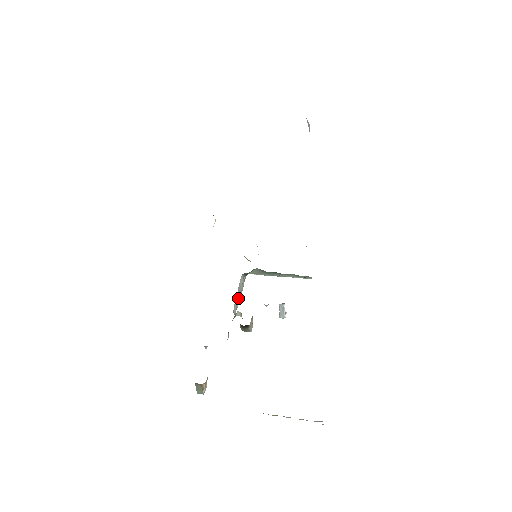
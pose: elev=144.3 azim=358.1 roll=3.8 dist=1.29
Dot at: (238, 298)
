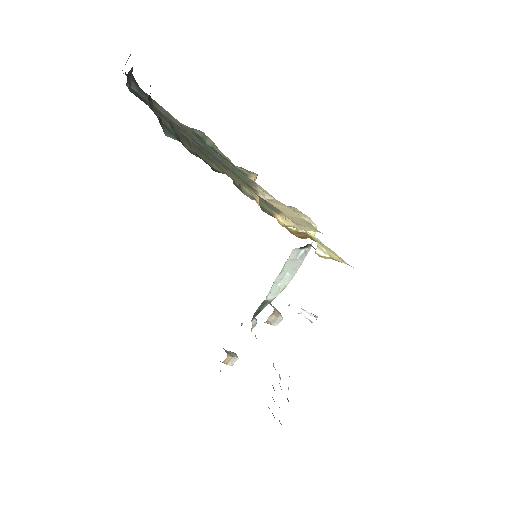
Dot at: (288, 276)
